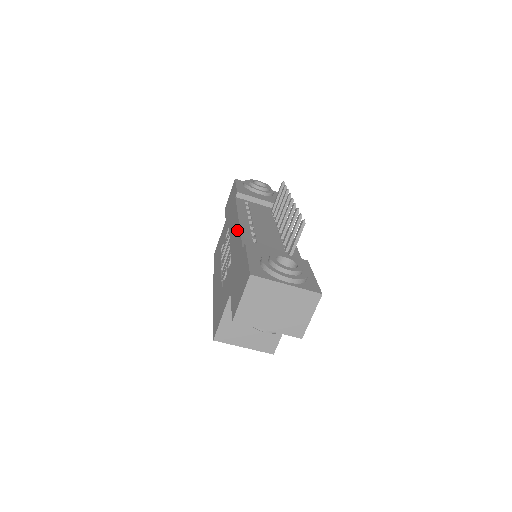
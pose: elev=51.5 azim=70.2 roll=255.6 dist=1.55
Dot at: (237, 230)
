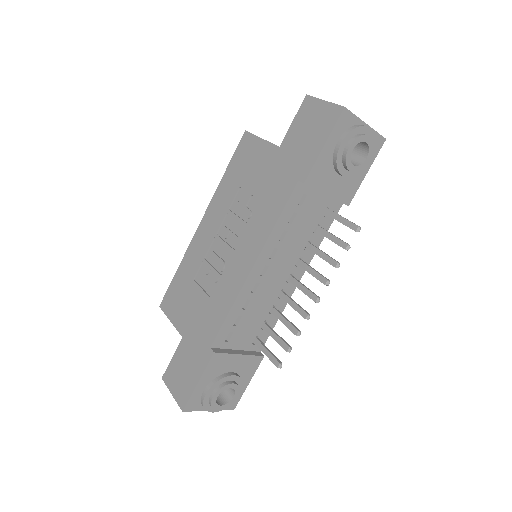
Dot at: (238, 283)
